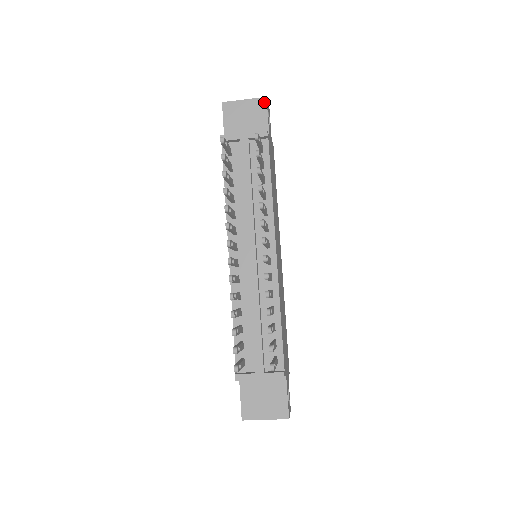
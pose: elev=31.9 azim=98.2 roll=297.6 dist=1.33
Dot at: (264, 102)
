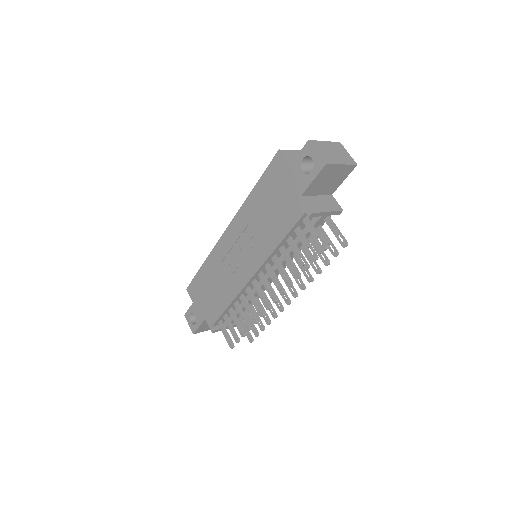
Dot at: (352, 169)
